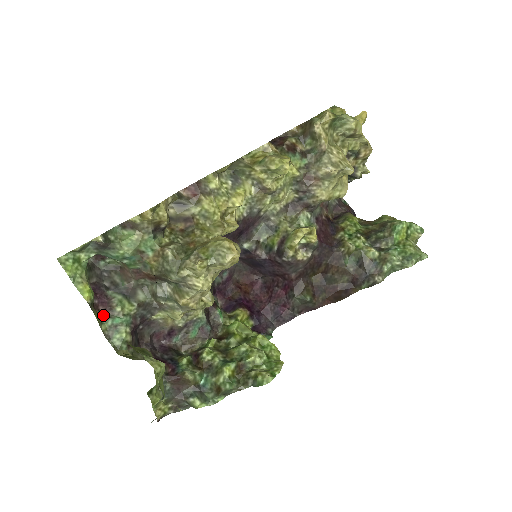
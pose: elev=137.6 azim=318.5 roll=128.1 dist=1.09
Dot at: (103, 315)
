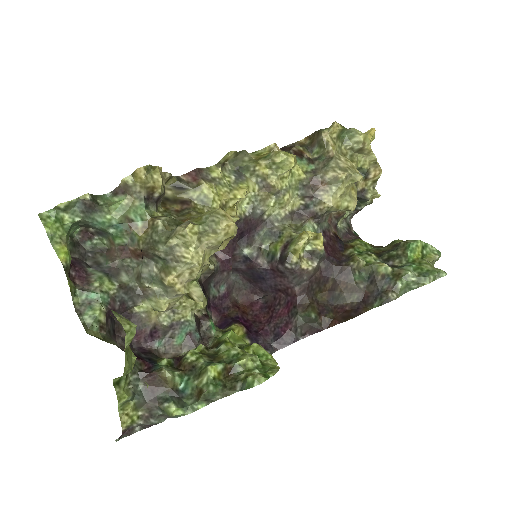
Dot at: (78, 287)
